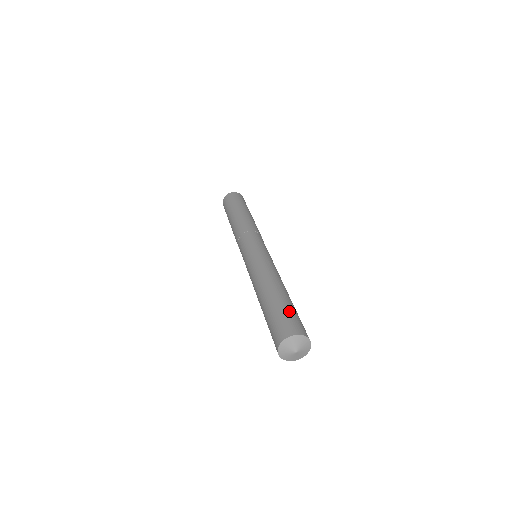
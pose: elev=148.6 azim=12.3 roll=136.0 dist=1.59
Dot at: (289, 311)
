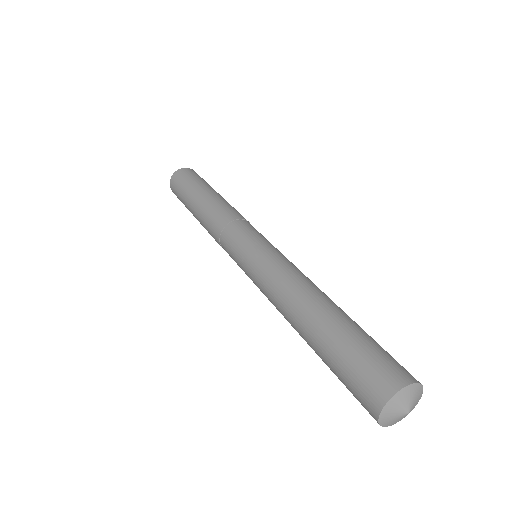
Dot at: (377, 343)
